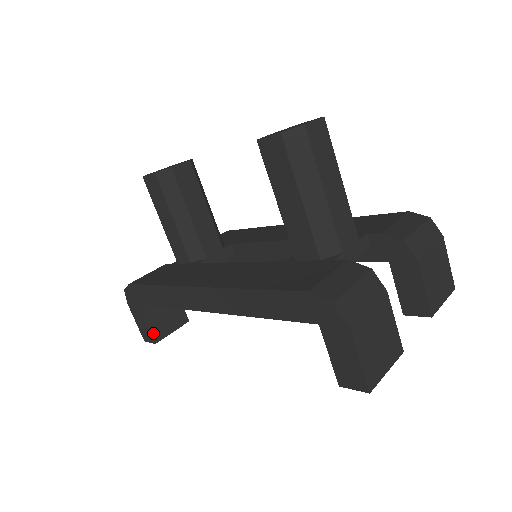
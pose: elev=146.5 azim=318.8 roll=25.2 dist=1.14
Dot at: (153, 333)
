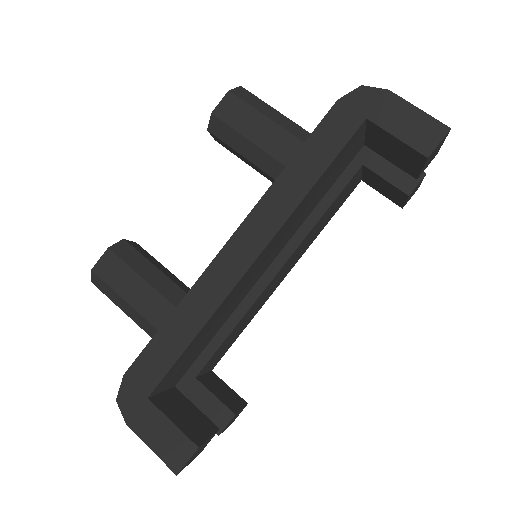
Dot at: (187, 434)
